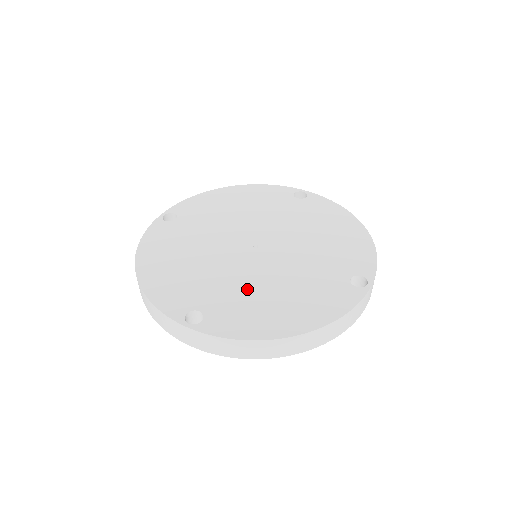
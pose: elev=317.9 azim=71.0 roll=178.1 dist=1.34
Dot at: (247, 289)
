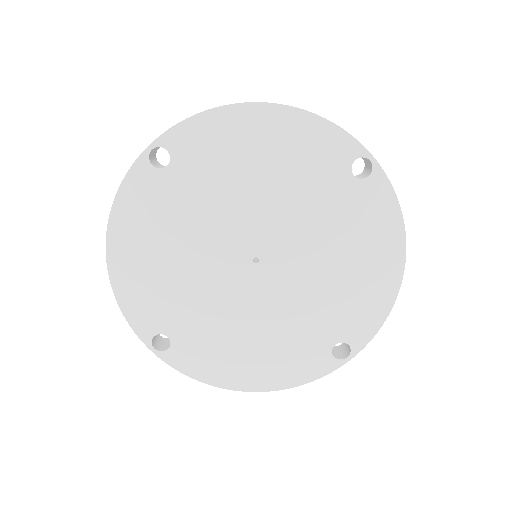
Dot at: (223, 324)
